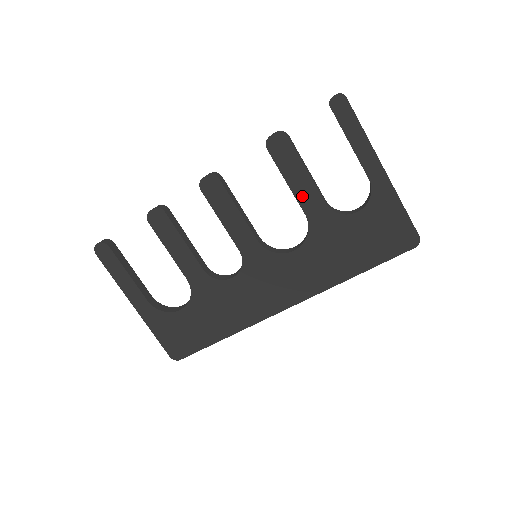
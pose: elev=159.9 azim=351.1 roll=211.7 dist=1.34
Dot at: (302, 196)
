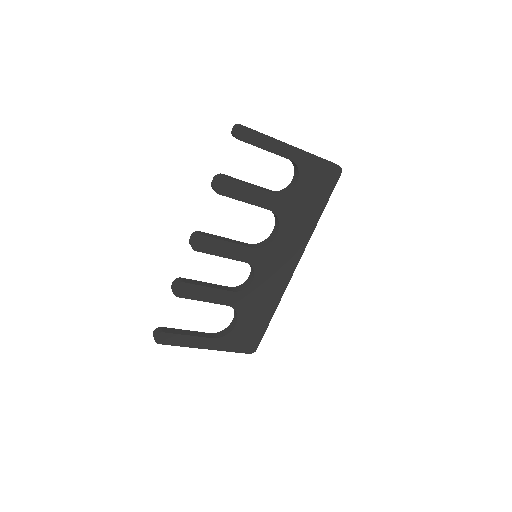
Dot at: (259, 202)
